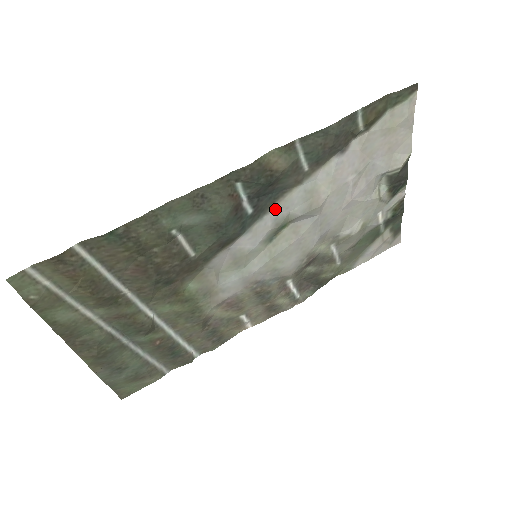
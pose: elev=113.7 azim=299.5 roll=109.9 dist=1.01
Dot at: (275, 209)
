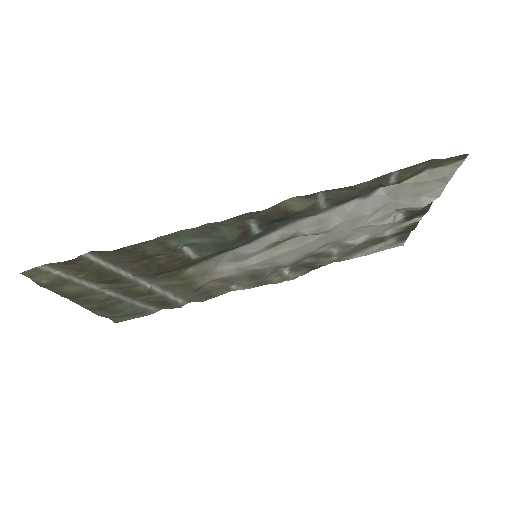
Dot at: (284, 228)
